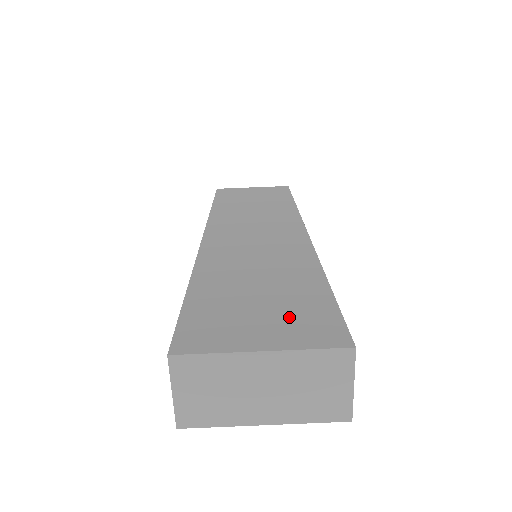
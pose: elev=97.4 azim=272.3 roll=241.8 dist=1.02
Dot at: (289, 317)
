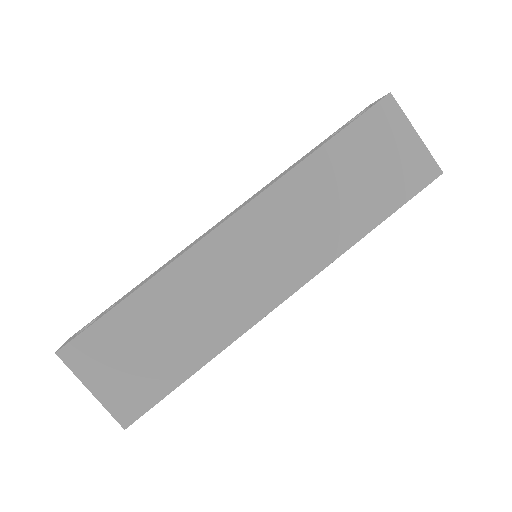
Dot at: (132, 382)
